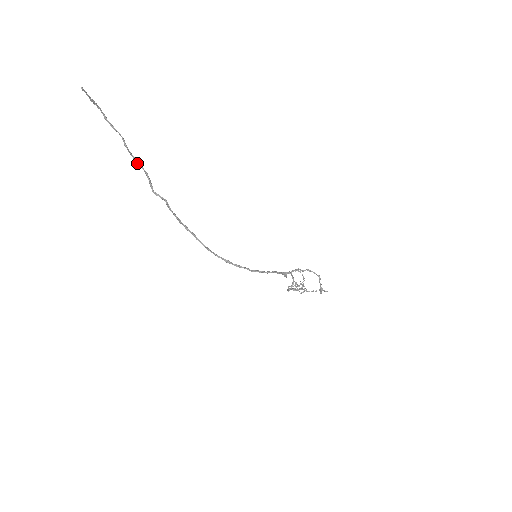
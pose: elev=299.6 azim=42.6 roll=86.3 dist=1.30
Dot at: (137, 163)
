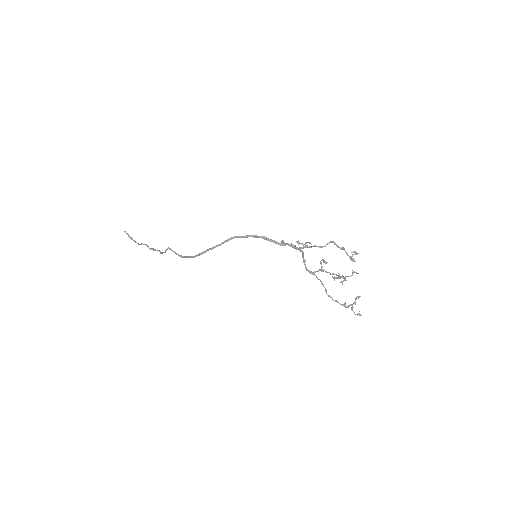
Dot at: (153, 250)
